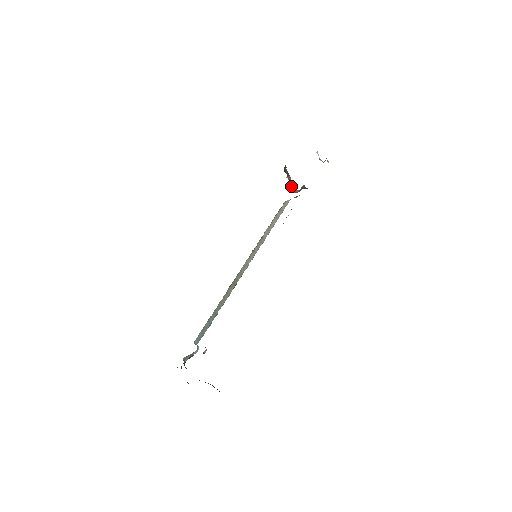
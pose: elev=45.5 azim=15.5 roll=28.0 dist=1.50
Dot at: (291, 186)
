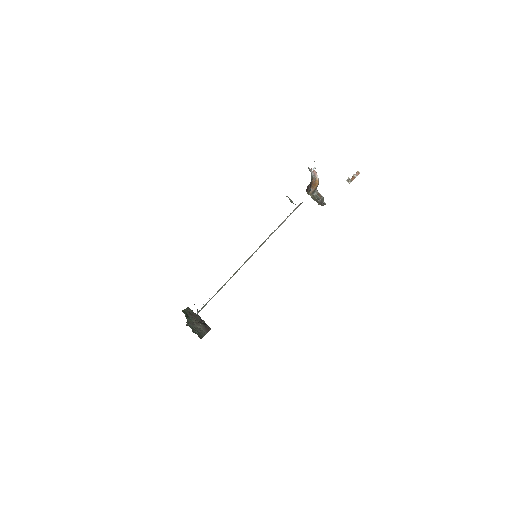
Dot at: (311, 190)
